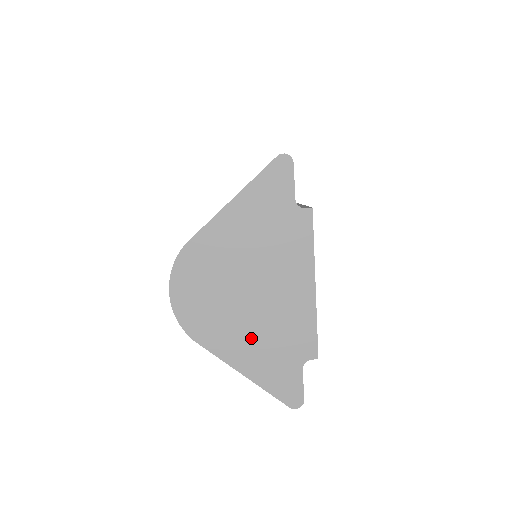
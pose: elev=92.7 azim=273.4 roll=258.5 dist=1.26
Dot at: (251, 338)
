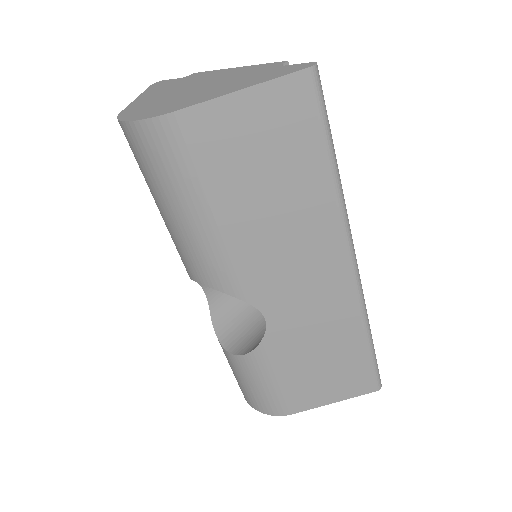
Dot at: (221, 88)
